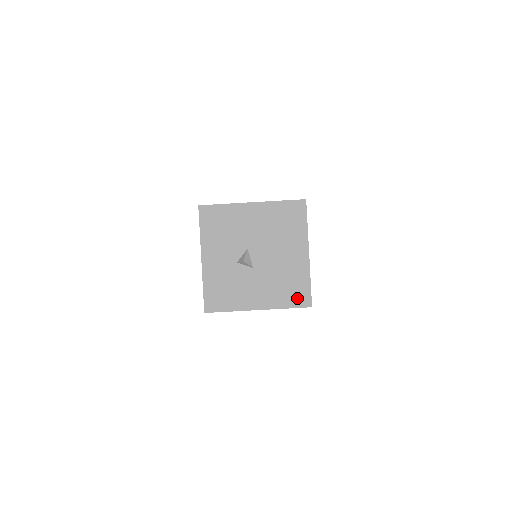
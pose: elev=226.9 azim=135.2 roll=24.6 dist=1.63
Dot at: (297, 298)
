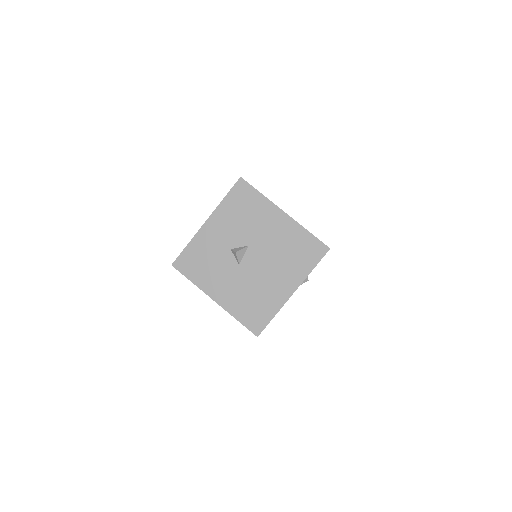
Dot at: (252, 319)
